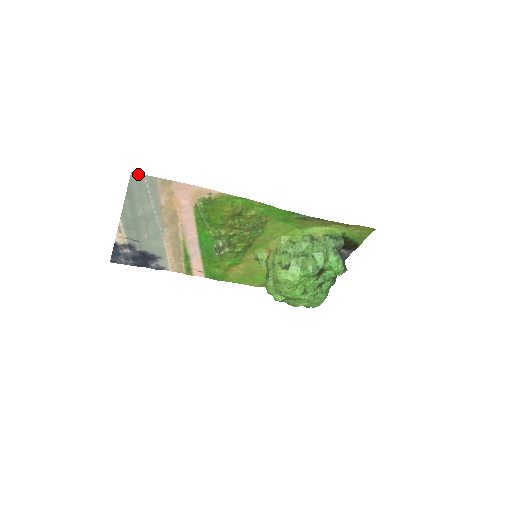
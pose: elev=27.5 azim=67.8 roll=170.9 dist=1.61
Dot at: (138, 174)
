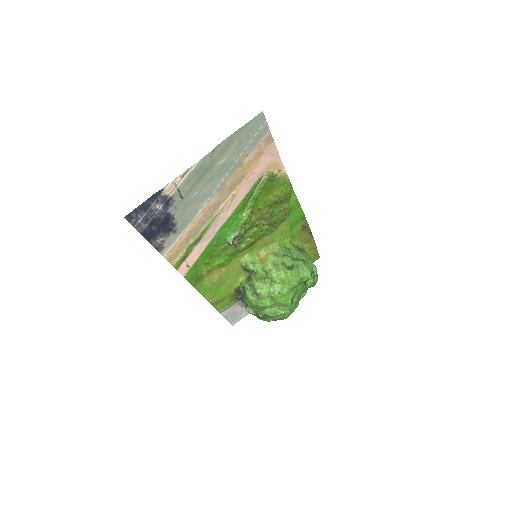
Dot at: (263, 117)
